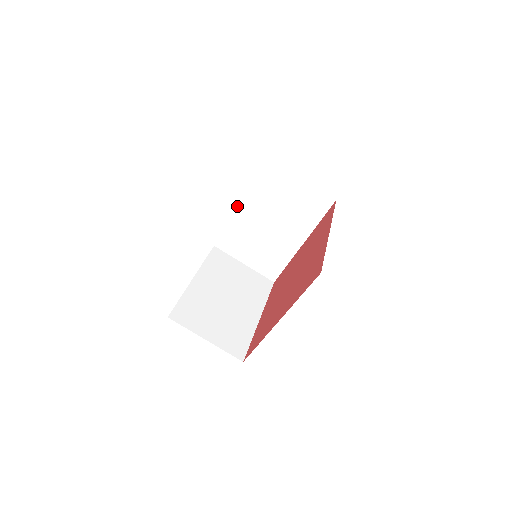
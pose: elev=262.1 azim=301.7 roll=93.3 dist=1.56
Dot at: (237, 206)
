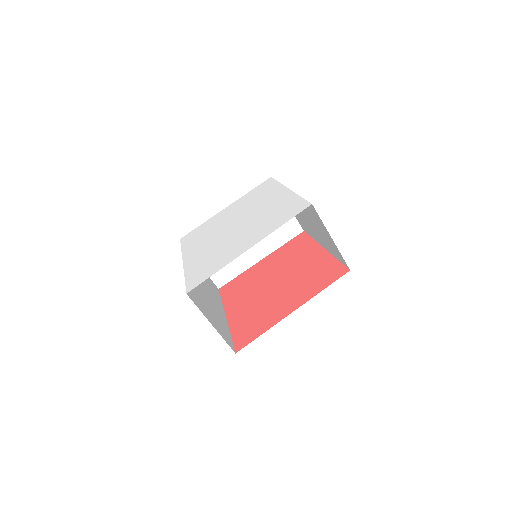
Dot at: (288, 188)
